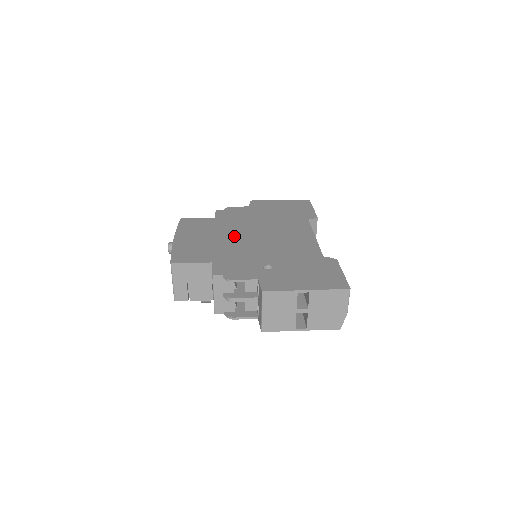
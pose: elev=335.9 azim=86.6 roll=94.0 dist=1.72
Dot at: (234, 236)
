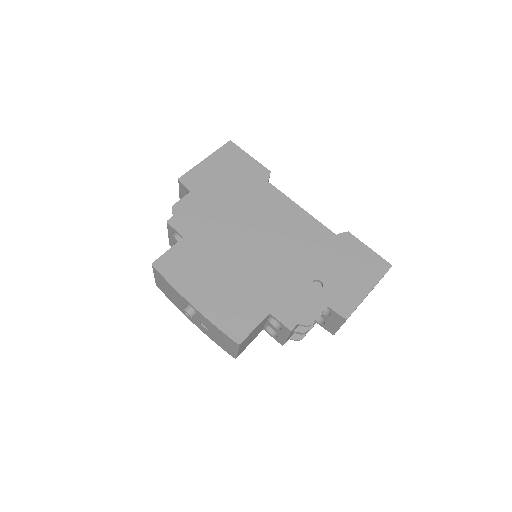
Dot at: (239, 258)
